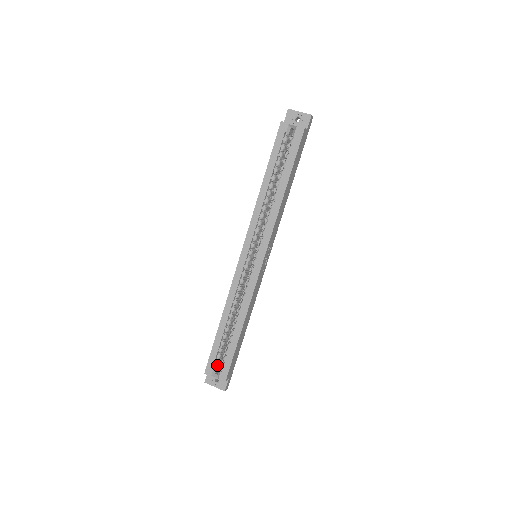
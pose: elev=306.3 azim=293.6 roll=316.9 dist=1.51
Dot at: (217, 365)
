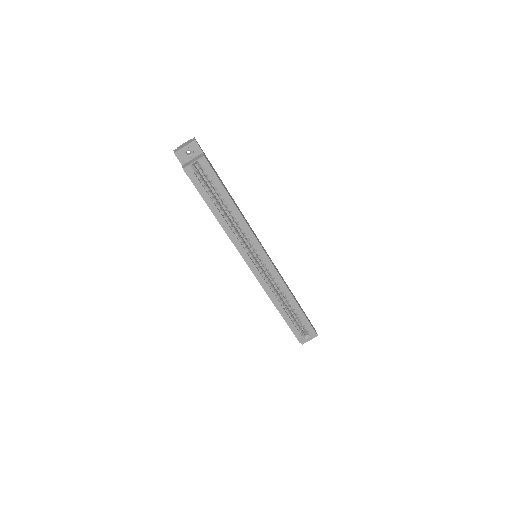
Dot at: occluded
